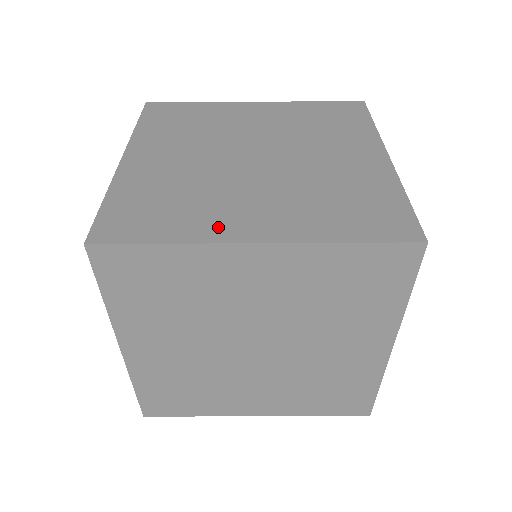
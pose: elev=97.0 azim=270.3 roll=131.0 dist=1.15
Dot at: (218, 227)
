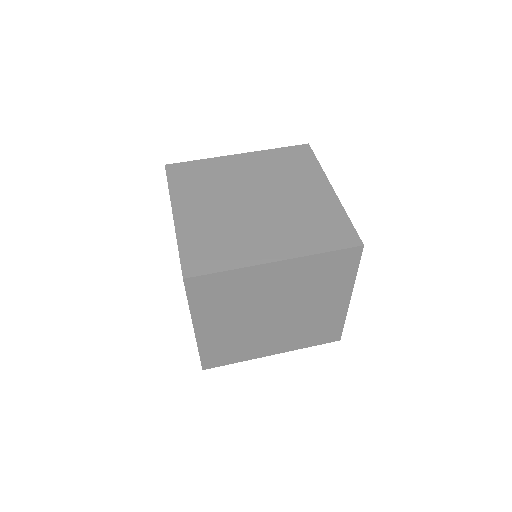
Dot at: occluded
